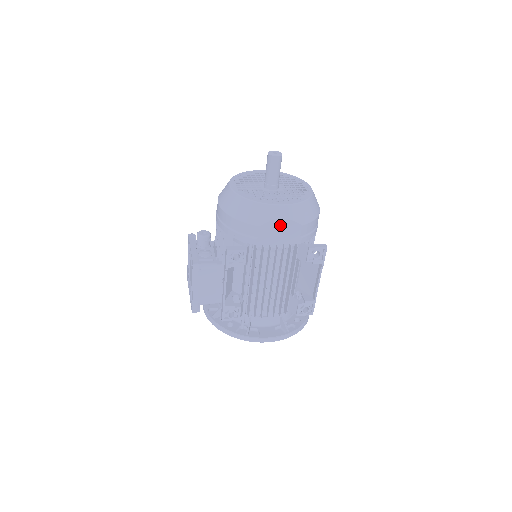
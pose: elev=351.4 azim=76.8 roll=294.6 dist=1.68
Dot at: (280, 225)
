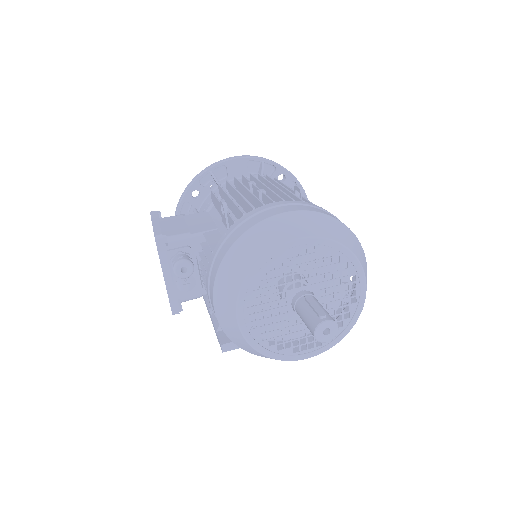
Dot at: occluded
